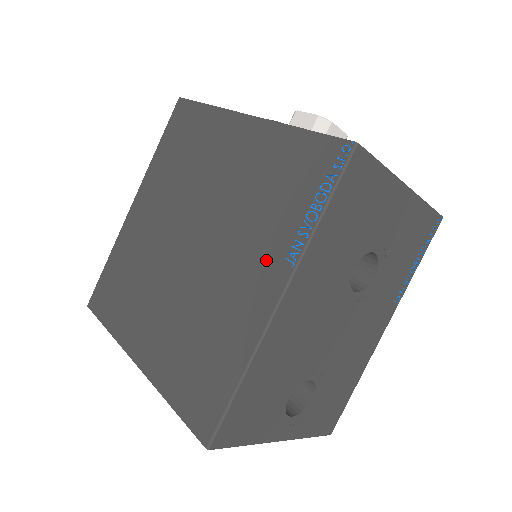
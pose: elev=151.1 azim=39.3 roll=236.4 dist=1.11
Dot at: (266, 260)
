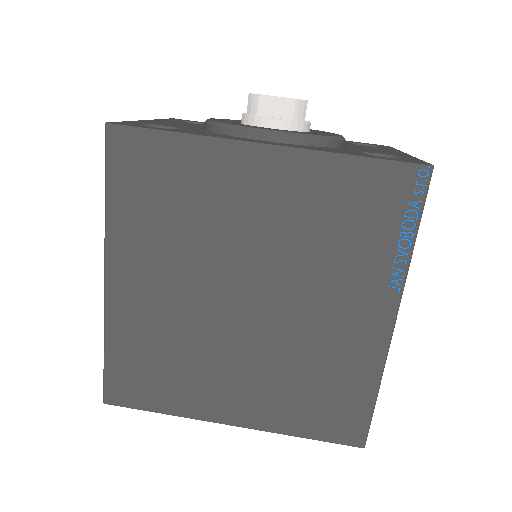
Dot at: (365, 294)
